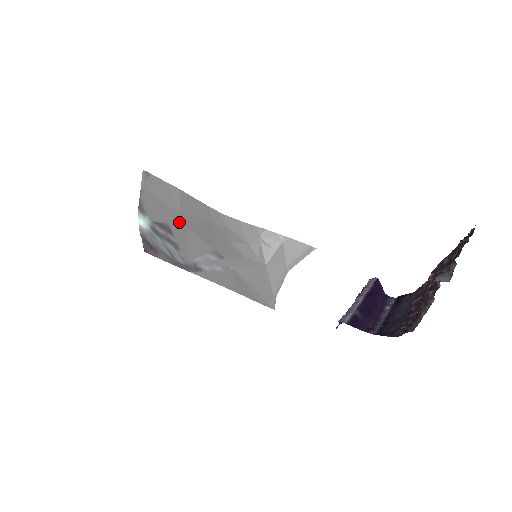
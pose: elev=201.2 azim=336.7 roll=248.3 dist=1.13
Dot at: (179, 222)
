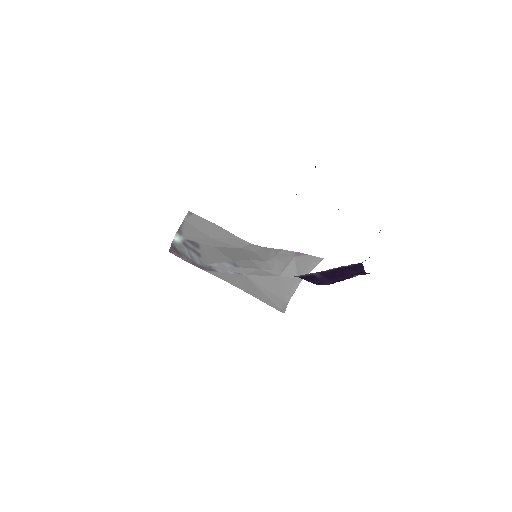
Dot at: (208, 243)
